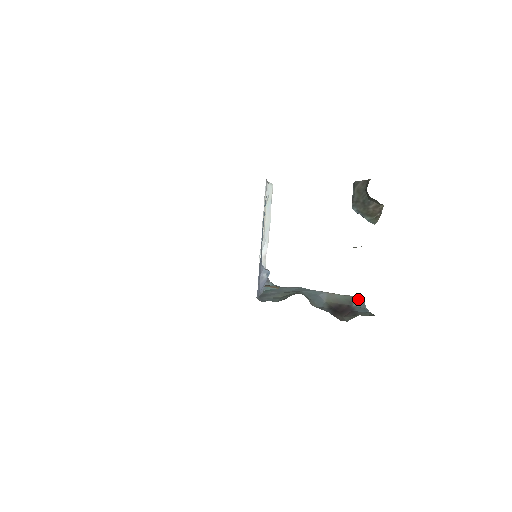
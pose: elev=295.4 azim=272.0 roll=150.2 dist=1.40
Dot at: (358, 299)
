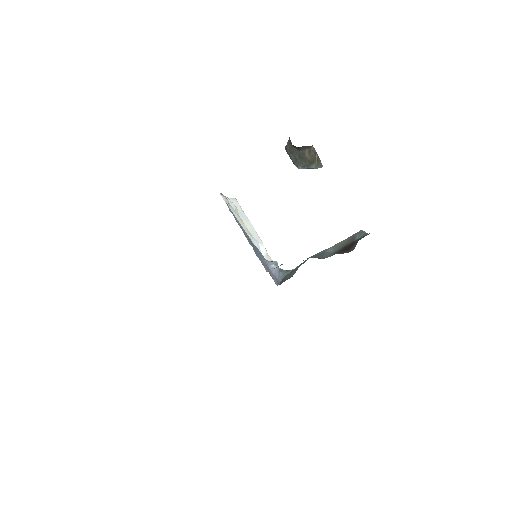
Dot at: (359, 233)
